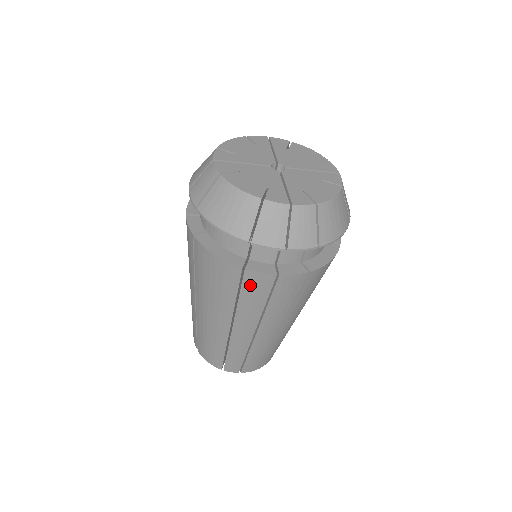
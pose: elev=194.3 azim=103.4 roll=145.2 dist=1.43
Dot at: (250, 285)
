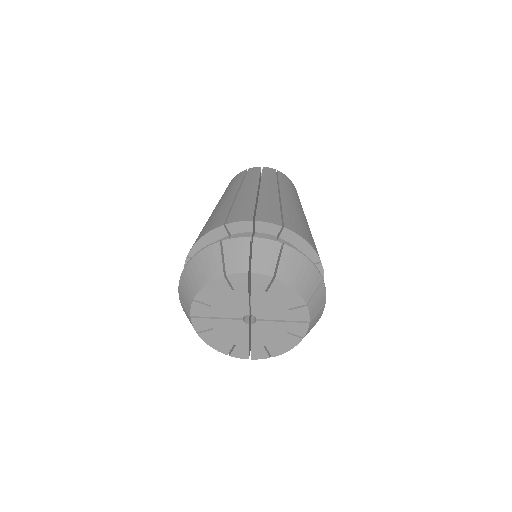
Dot at: occluded
